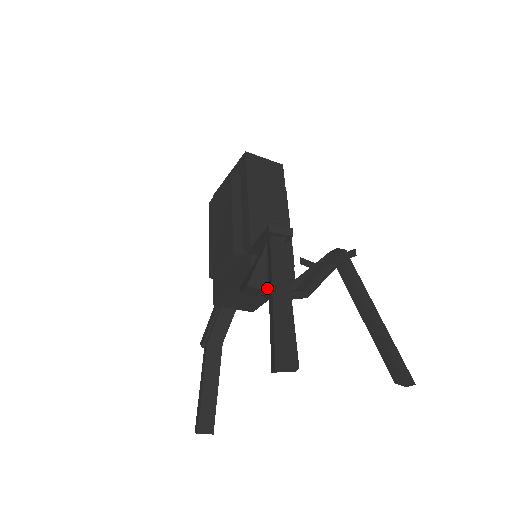
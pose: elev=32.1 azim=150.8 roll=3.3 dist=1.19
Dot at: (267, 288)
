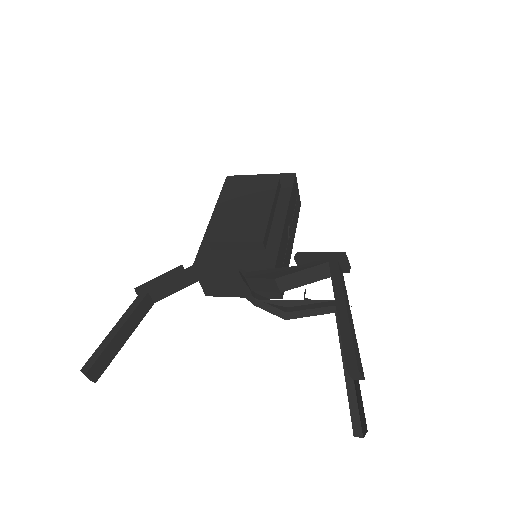
Dot at: occluded
